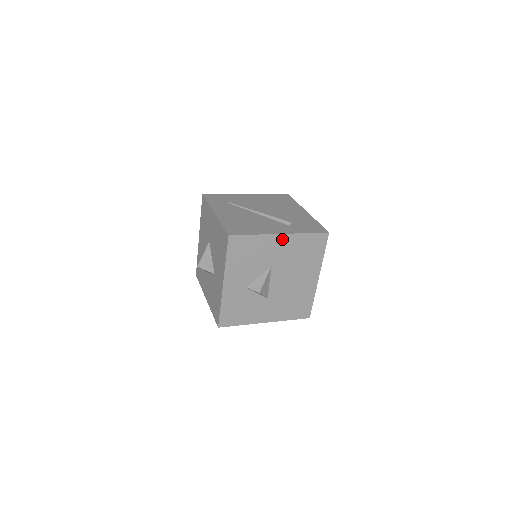
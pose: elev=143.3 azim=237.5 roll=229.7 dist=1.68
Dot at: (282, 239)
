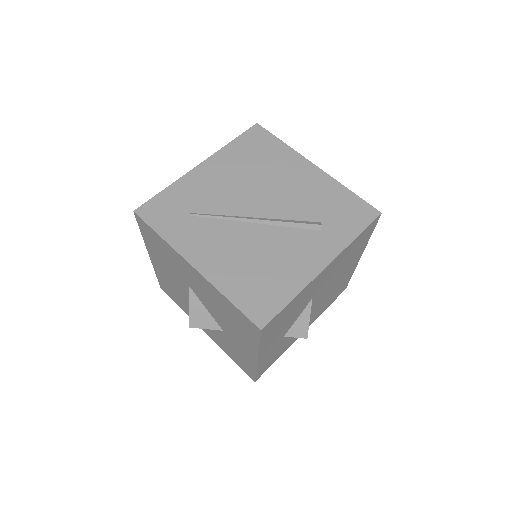
Dot at: (326, 269)
